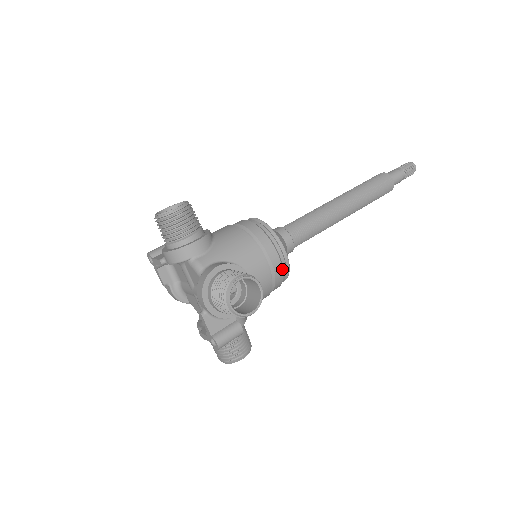
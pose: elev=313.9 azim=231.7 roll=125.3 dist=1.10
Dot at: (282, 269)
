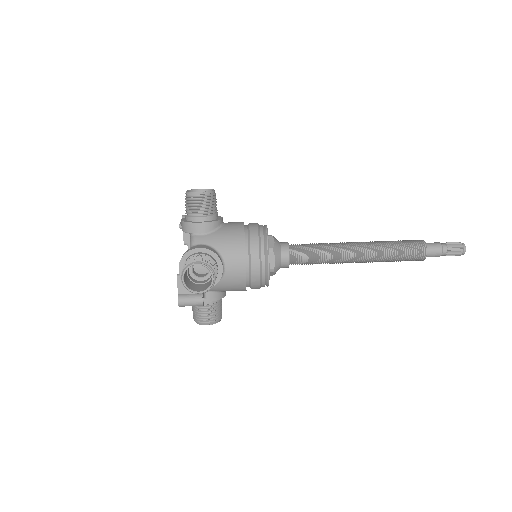
Dot at: (260, 275)
